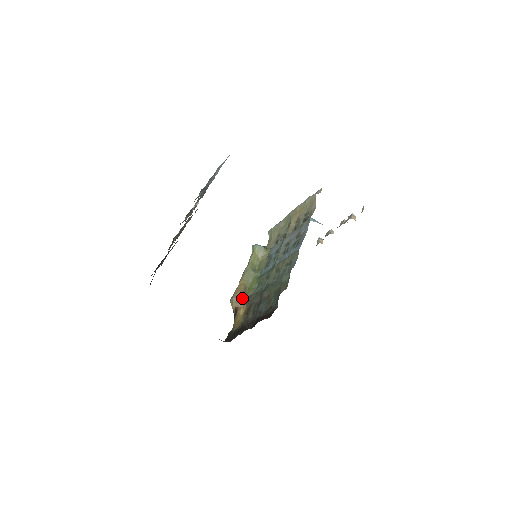
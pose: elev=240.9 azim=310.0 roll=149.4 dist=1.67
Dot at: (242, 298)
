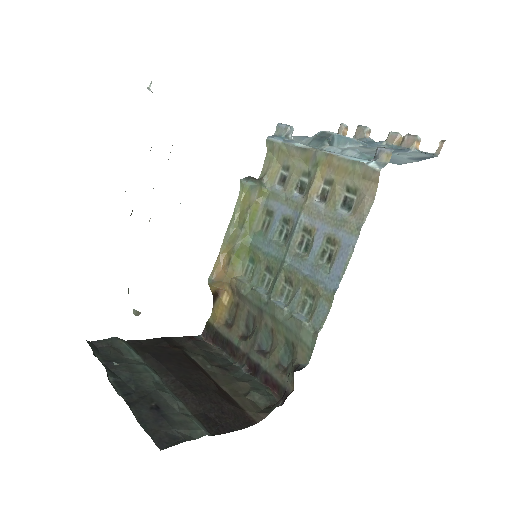
Dot at: (226, 280)
